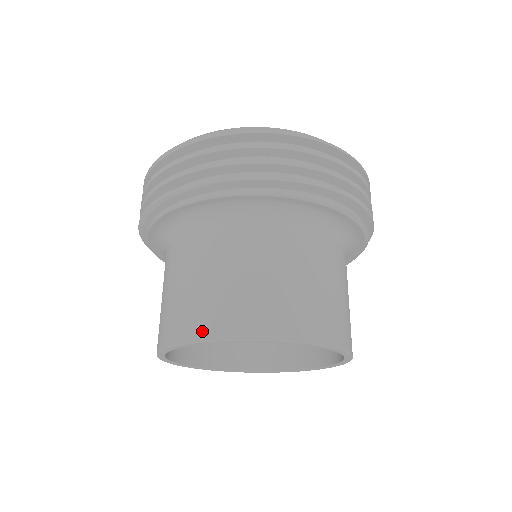
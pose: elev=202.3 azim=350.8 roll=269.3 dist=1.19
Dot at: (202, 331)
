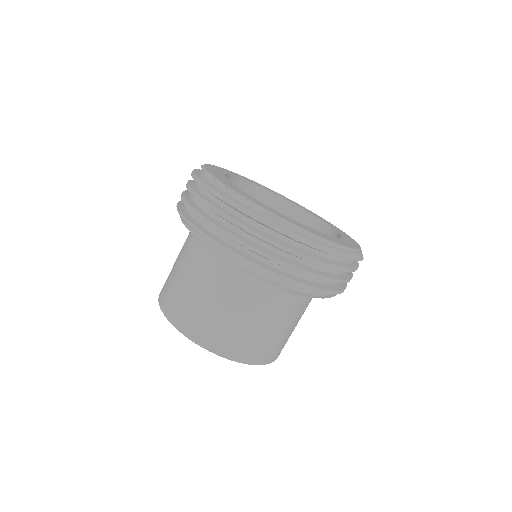
Dot at: (176, 321)
